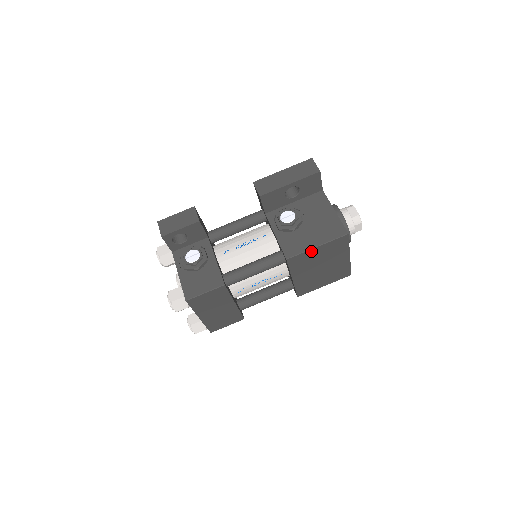
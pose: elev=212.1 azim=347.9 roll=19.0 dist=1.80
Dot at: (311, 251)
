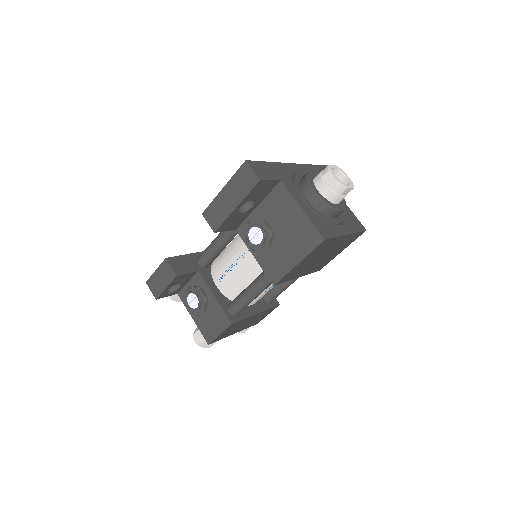
Dot at: (295, 268)
